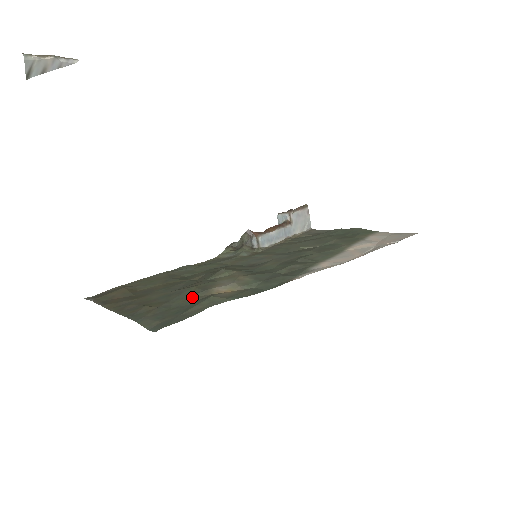
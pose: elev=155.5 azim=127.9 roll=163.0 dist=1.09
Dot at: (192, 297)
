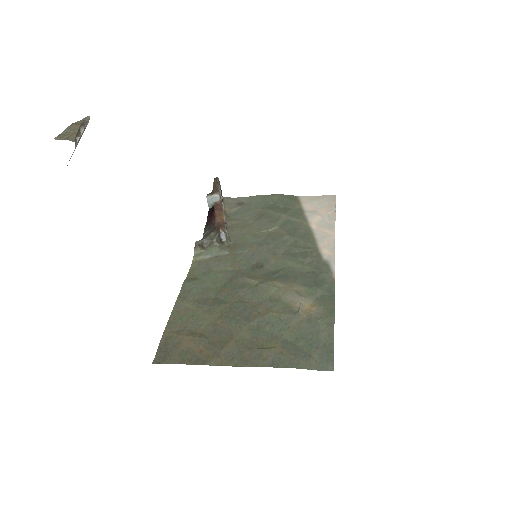
Dot at: (293, 325)
